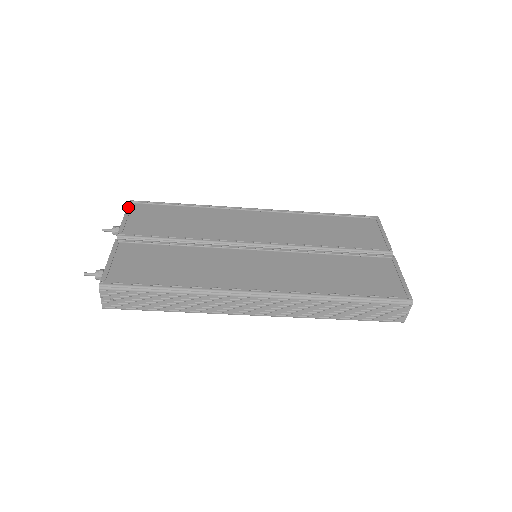
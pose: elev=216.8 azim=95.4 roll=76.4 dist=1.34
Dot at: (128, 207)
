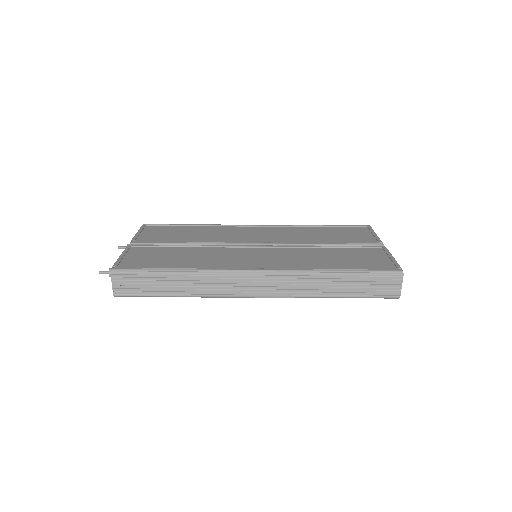
Dot at: (141, 227)
